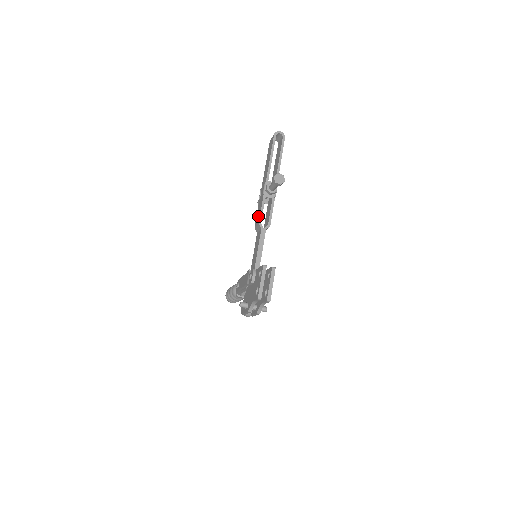
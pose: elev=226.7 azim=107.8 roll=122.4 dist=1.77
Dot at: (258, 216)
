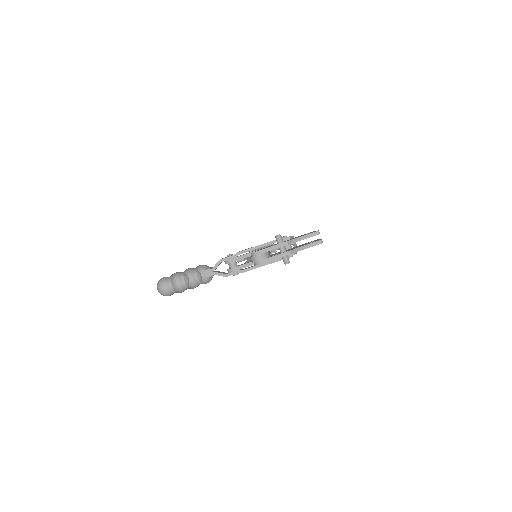
Dot at: occluded
